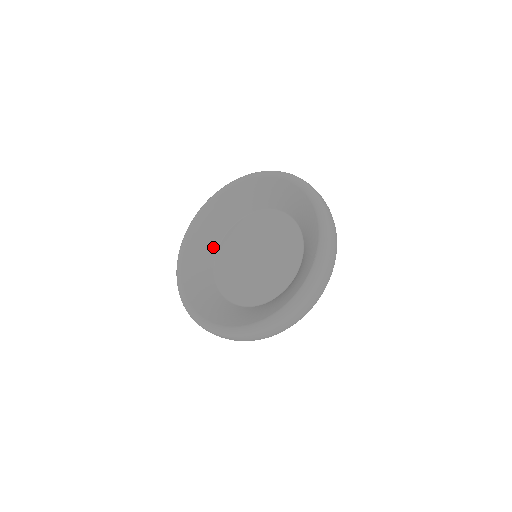
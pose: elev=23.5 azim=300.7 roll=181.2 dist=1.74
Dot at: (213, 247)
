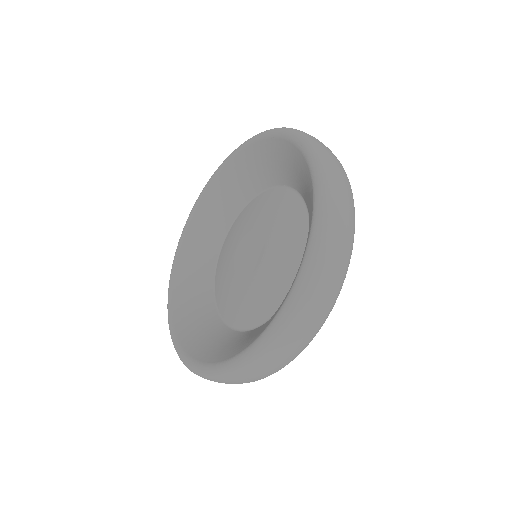
Dot at: (210, 264)
